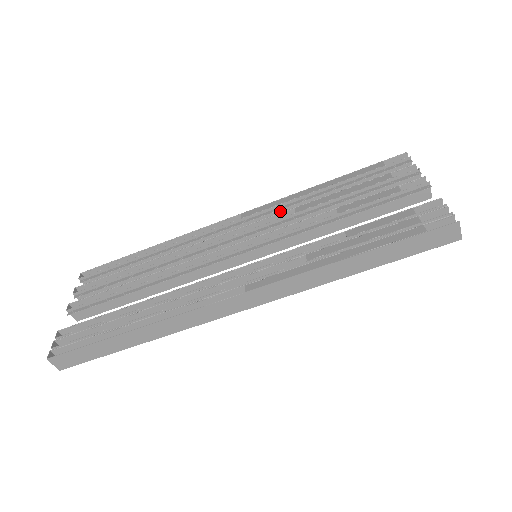
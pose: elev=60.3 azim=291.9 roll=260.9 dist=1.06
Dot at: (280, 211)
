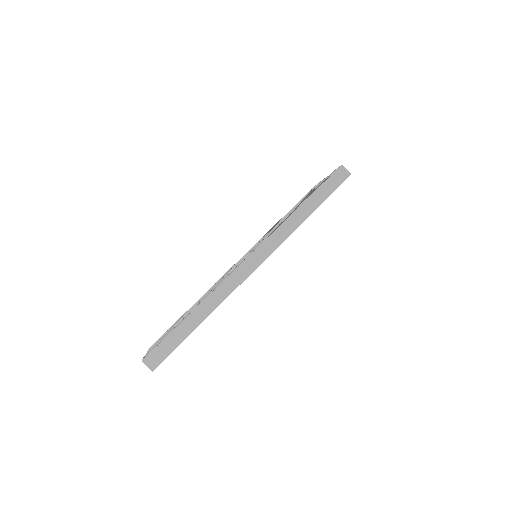
Dot at: occluded
